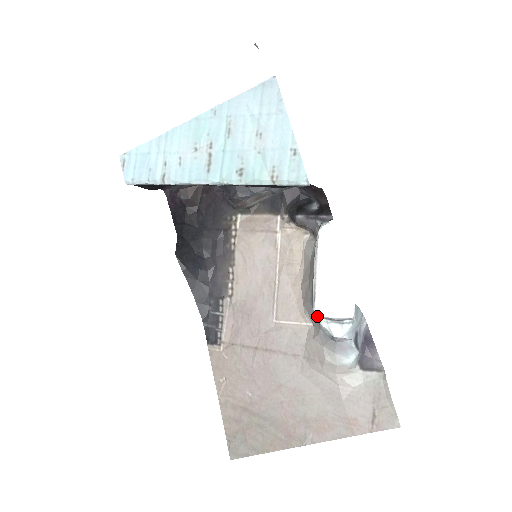
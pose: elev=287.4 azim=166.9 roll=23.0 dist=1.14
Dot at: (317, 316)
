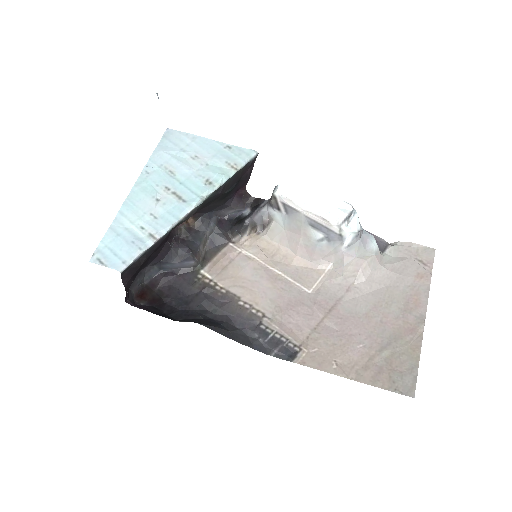
Dot at: (339, 225)
